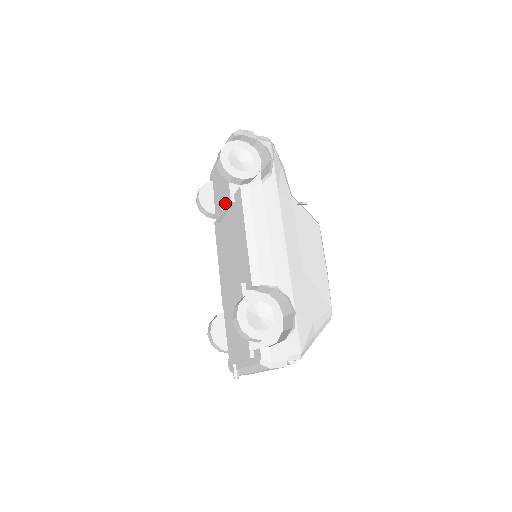
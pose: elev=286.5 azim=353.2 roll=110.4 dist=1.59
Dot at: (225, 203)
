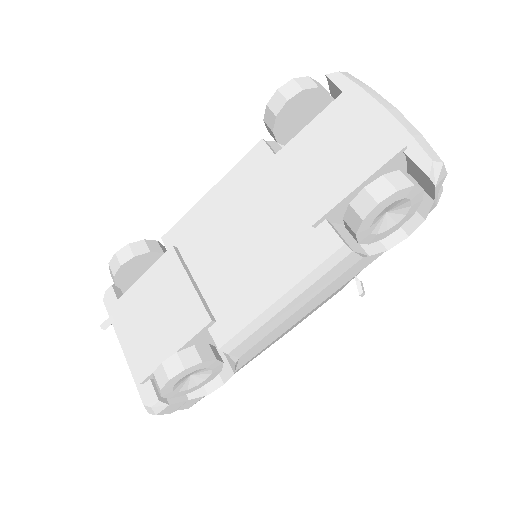
Dot at: (305, 199)
